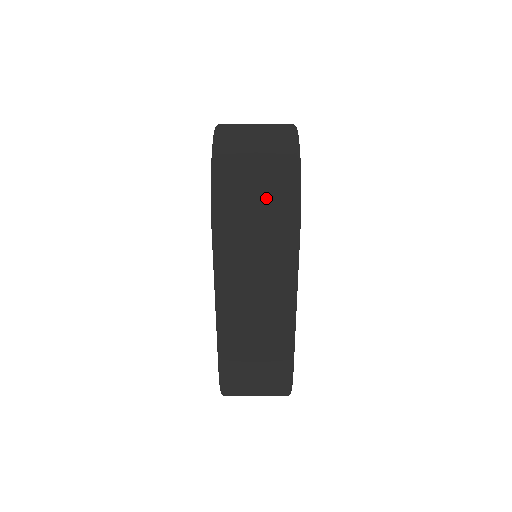
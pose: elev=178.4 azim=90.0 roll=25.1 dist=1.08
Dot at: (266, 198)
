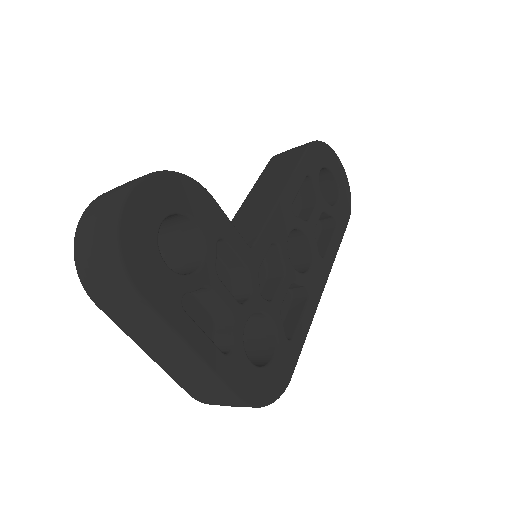
Dot at: (106, 277)
